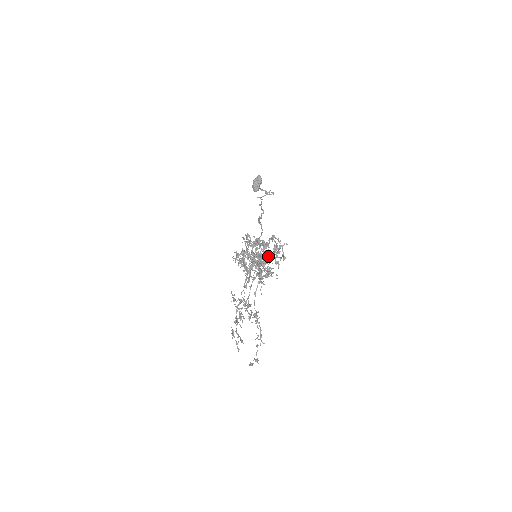
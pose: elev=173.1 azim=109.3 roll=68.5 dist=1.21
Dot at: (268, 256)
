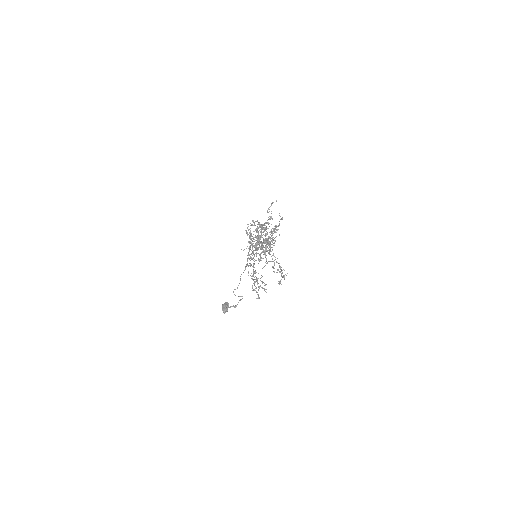
Dot at: (271, 218)
